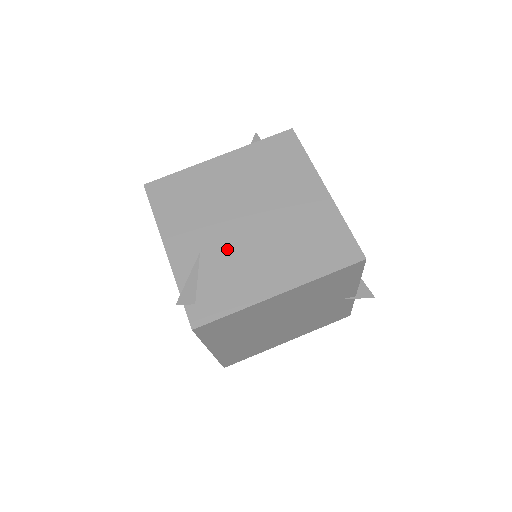
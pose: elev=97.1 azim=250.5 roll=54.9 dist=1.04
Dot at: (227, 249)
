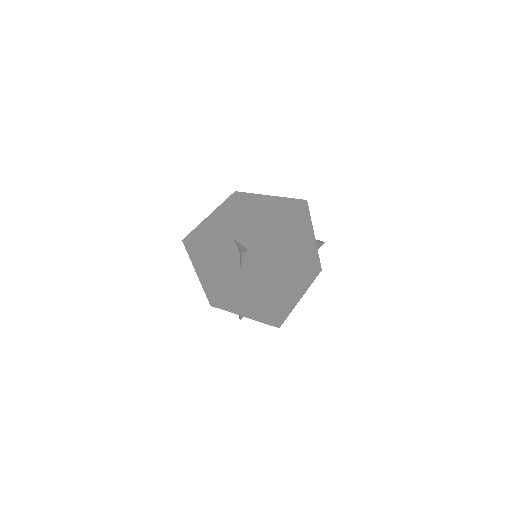
Dot at: (245, 231)
